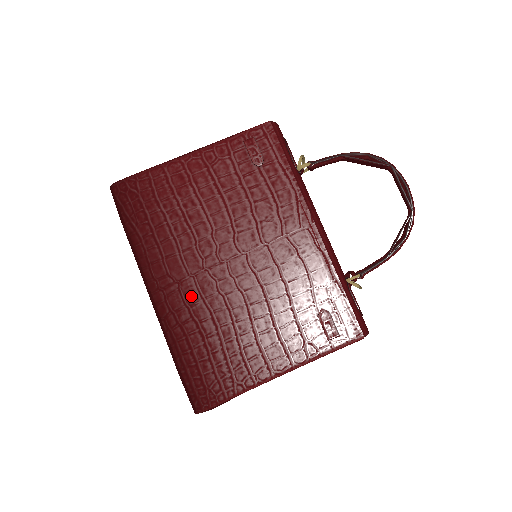
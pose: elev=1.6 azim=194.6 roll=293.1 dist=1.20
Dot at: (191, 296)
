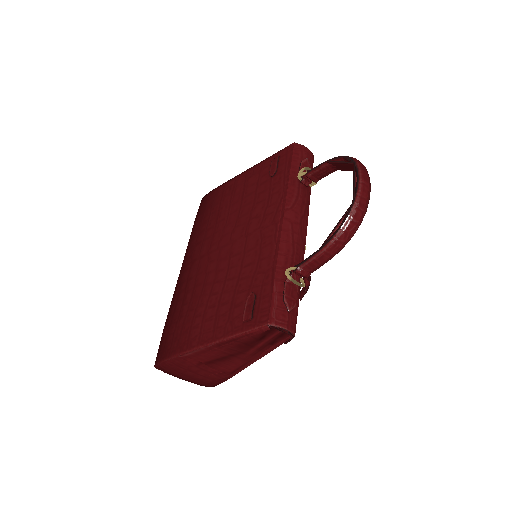
Dot at: (193, 273)
